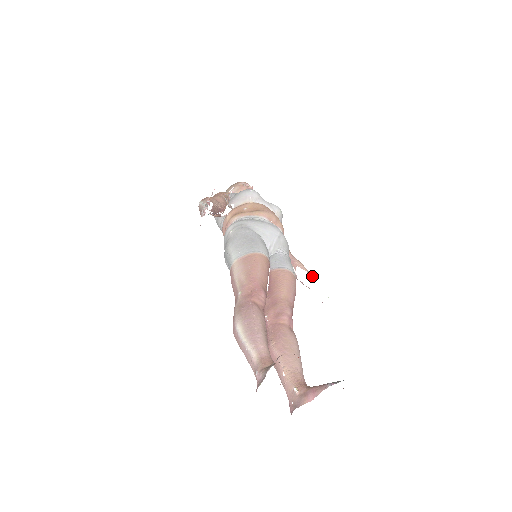
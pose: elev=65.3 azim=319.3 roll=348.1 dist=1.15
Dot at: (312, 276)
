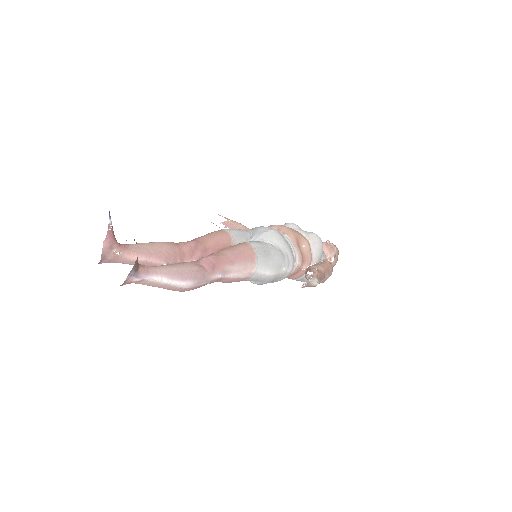
Dot at: occluded
